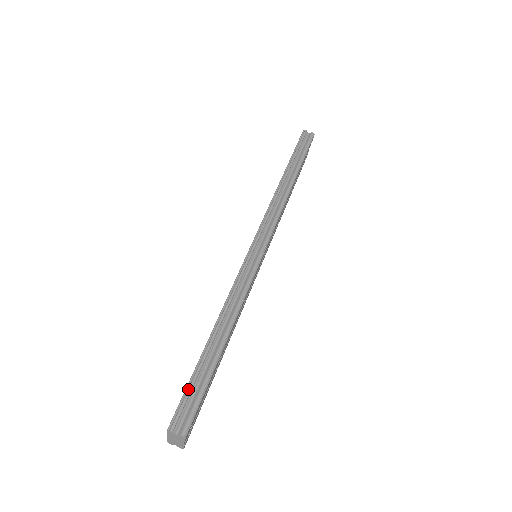
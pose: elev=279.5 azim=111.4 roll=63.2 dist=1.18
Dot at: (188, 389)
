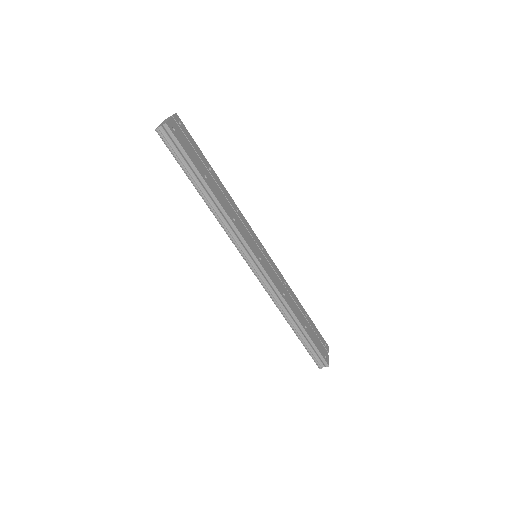
Dot at: (310, 354)
